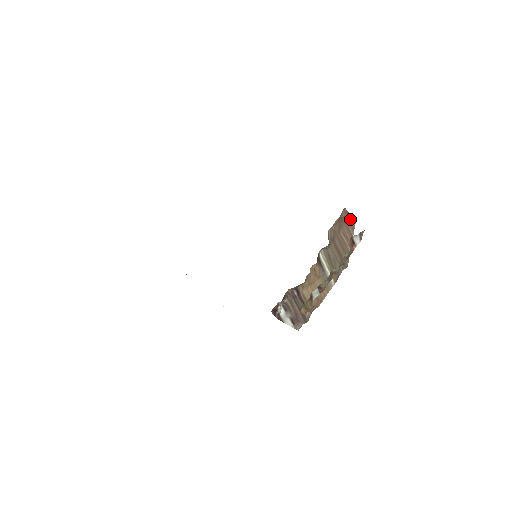
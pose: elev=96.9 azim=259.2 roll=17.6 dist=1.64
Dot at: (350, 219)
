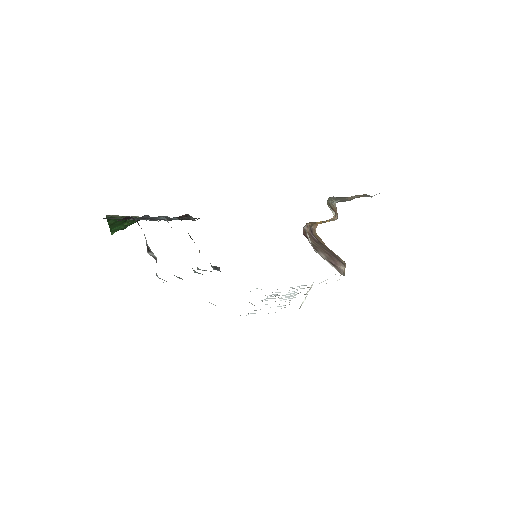
Dot at: occluded
